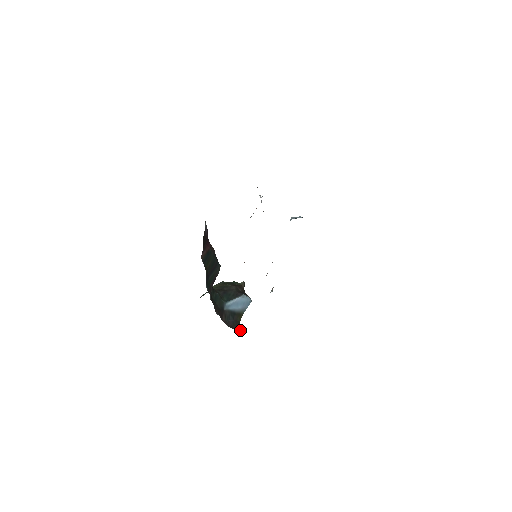
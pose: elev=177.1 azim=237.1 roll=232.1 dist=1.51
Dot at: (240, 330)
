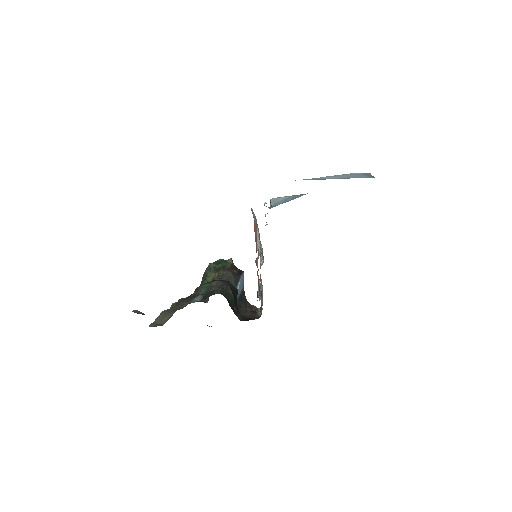
Dot at: (254, 310)
